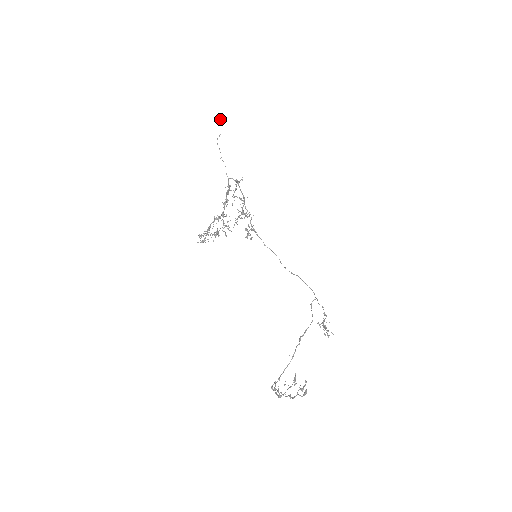
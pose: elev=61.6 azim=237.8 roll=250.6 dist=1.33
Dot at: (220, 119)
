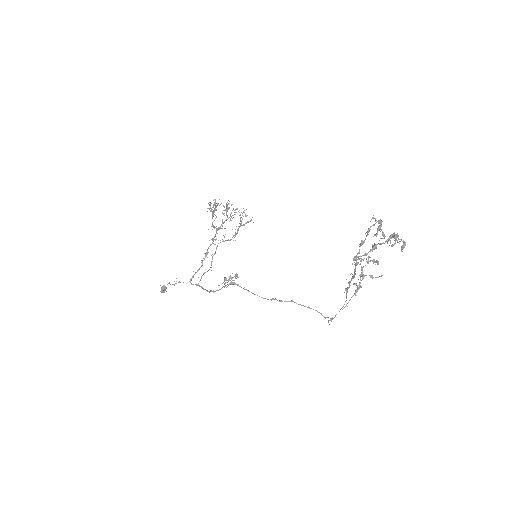
Dot at: (166, 287)
